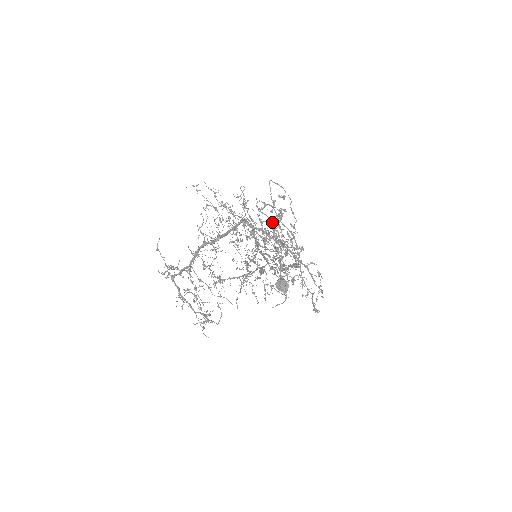
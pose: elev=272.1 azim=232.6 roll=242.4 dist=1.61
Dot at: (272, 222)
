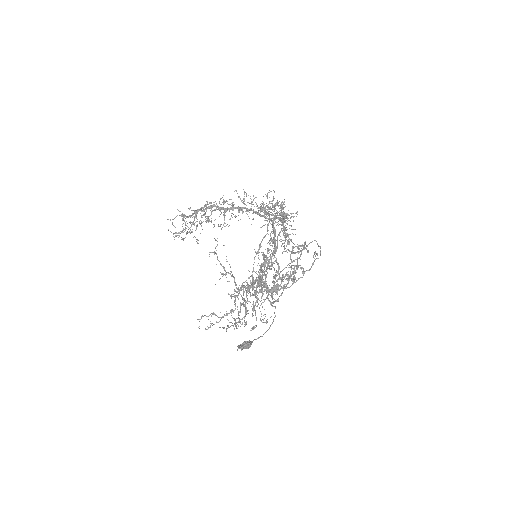
Dot at: occluded
